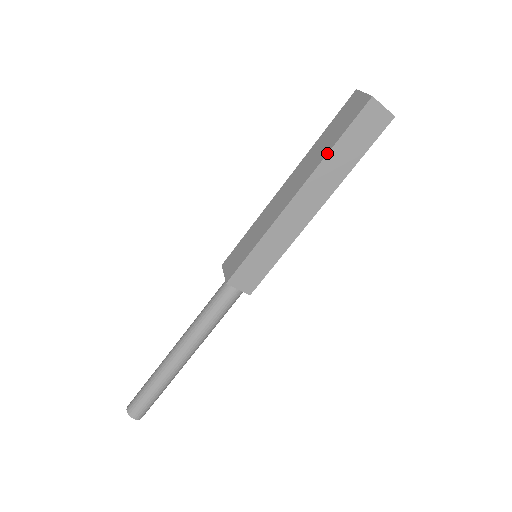
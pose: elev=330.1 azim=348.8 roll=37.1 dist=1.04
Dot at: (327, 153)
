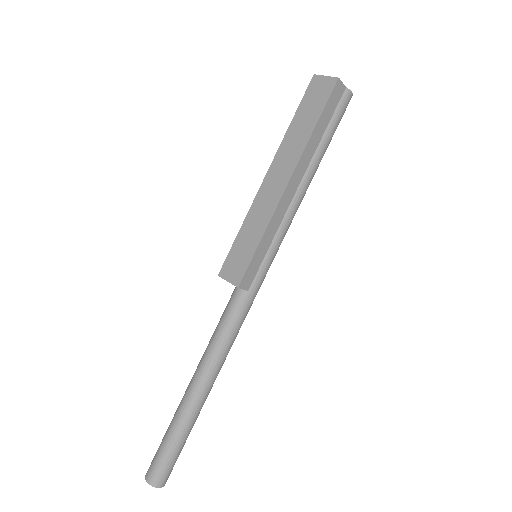
Dot at: (287, 130)
